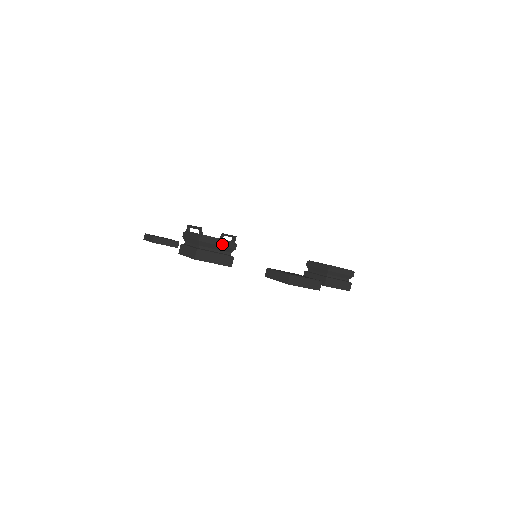
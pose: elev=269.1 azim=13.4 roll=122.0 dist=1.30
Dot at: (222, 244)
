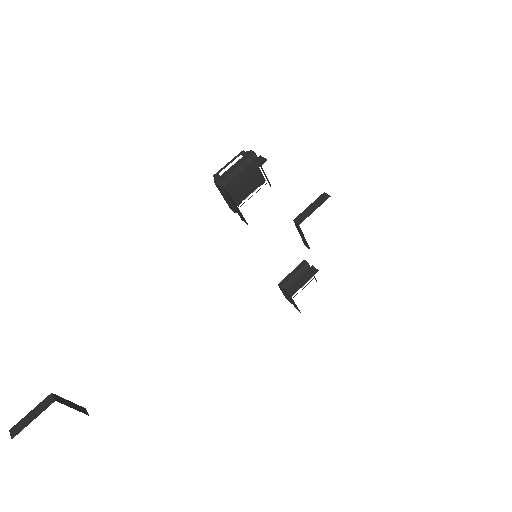
Dot at: occluded
